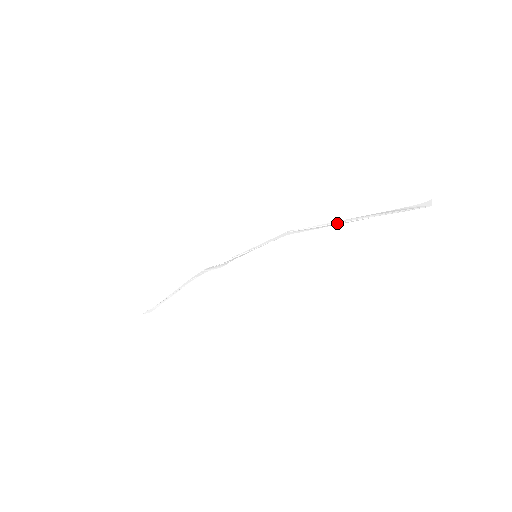
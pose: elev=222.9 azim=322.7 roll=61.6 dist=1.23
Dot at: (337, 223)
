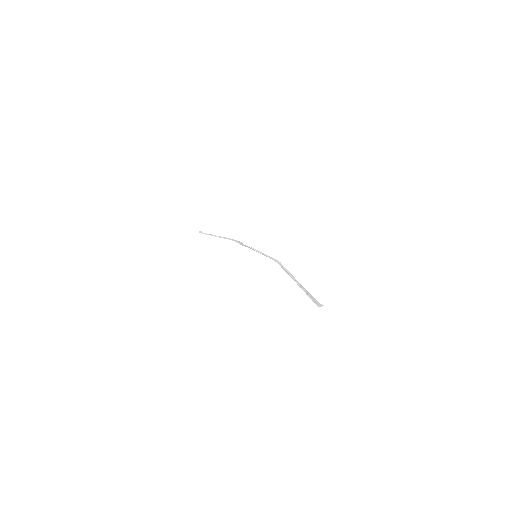
Dot at: (292, 277)
